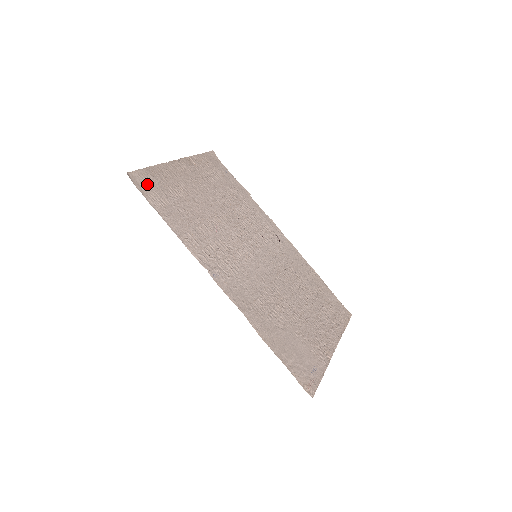
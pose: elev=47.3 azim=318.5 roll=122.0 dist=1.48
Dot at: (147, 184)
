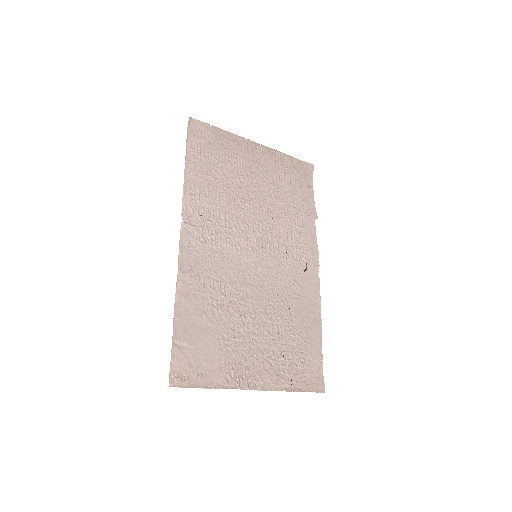
Dot at: (201, 135)
